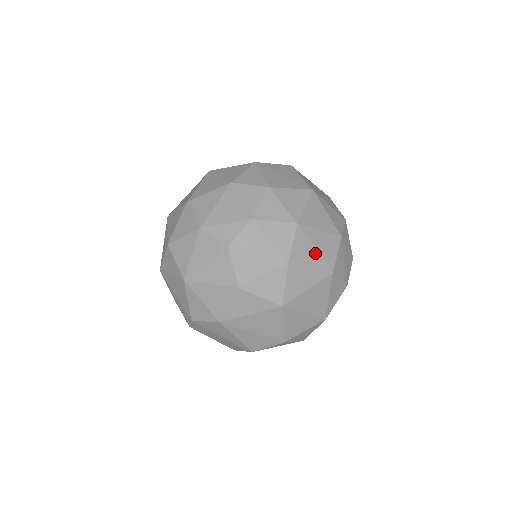
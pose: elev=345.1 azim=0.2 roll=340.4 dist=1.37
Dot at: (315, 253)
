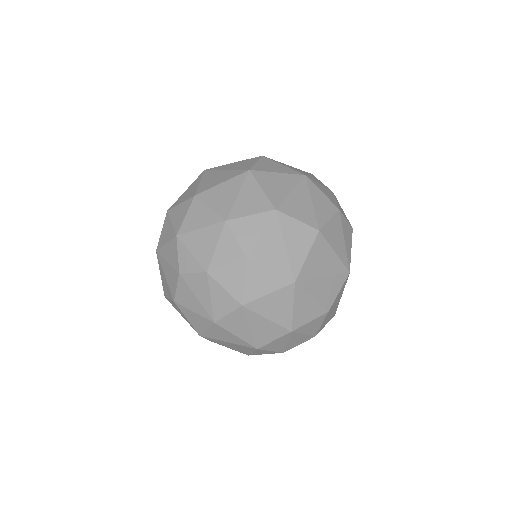
Dot at: (248, 330)
